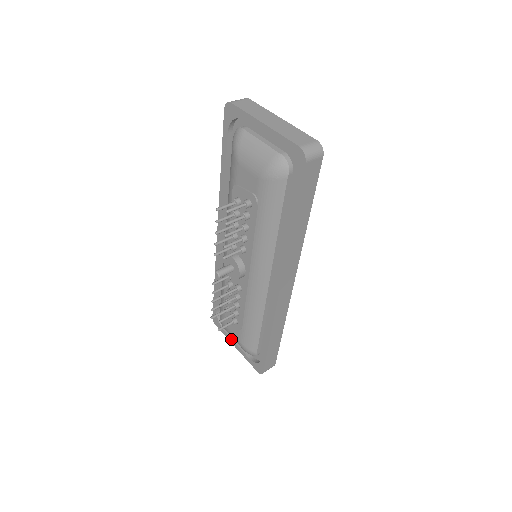
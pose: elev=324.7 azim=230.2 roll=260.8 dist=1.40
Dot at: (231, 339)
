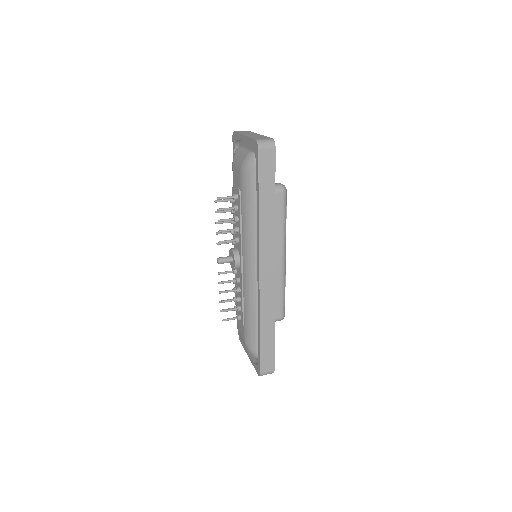
Dot at: (246, 349)
